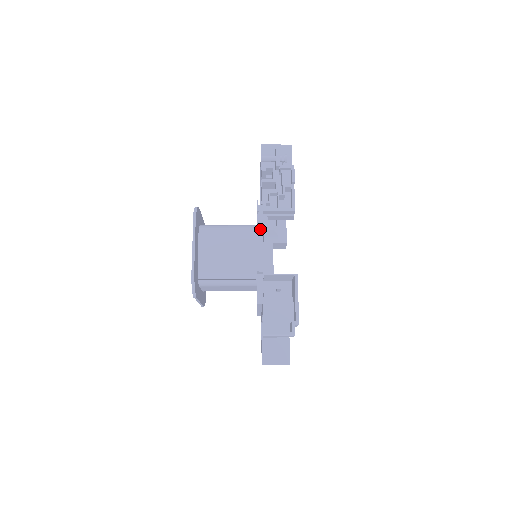
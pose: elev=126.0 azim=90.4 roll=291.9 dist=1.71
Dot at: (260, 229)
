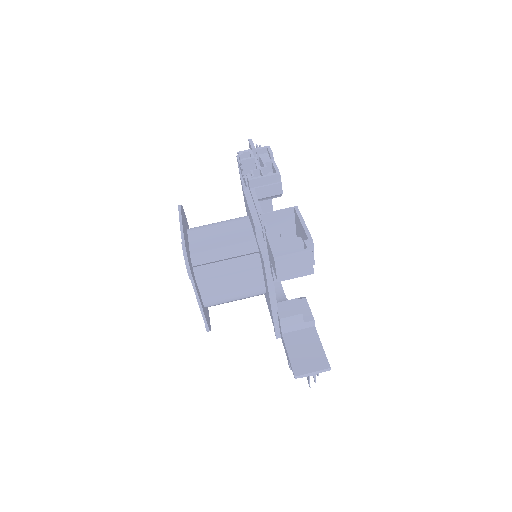
Dot at: (250, 202)
